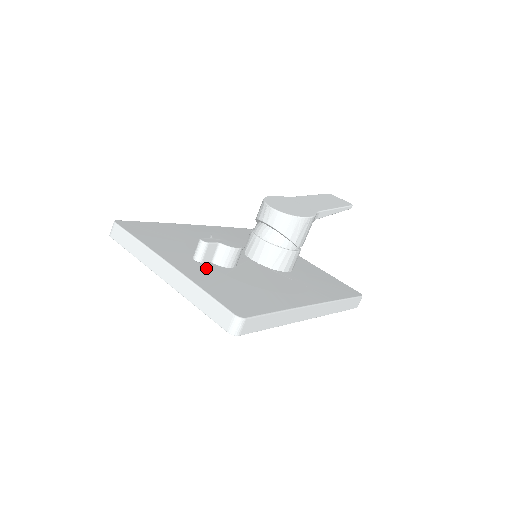
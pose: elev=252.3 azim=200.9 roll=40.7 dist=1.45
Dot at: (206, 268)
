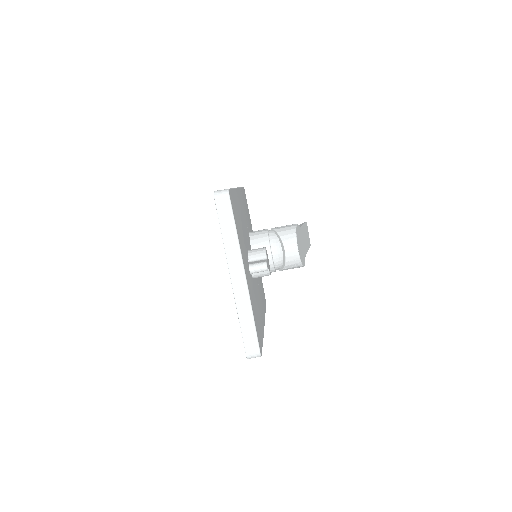
Dot at: occluded
